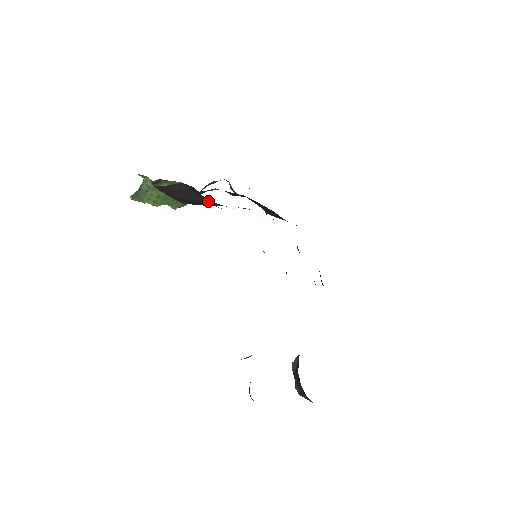
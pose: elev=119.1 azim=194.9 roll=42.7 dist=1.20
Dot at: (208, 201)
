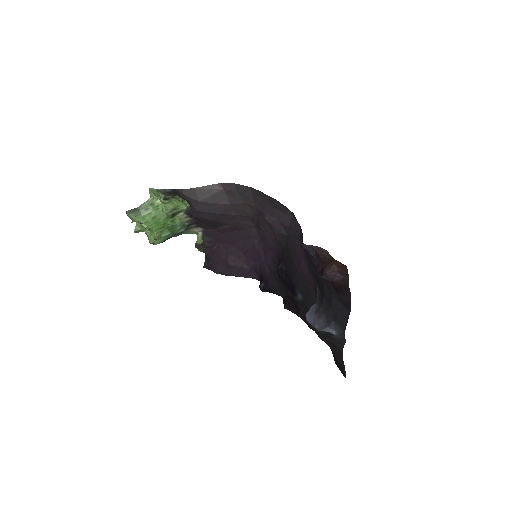
Dot at: (232, 204)
